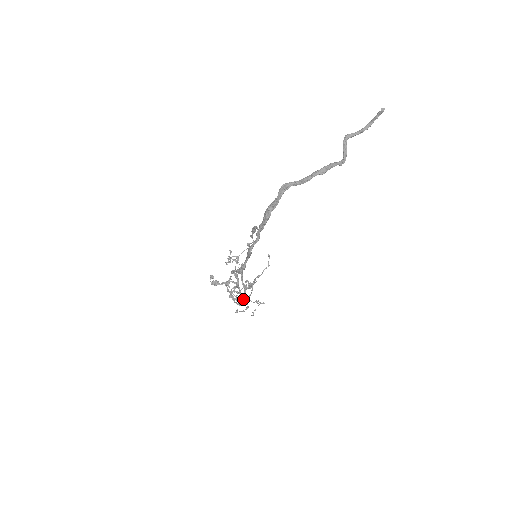
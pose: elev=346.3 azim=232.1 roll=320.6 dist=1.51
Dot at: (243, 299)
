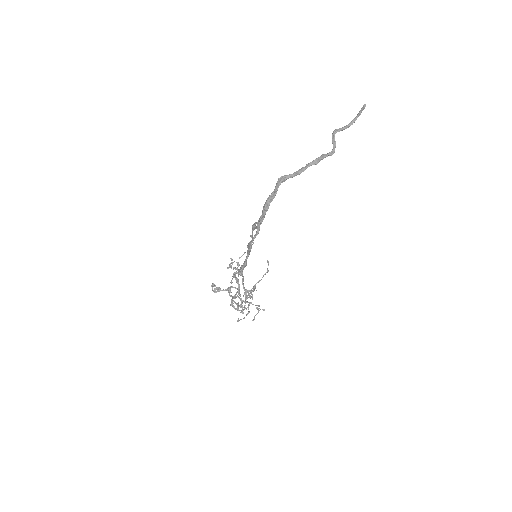
Dot at: (244, 302)
